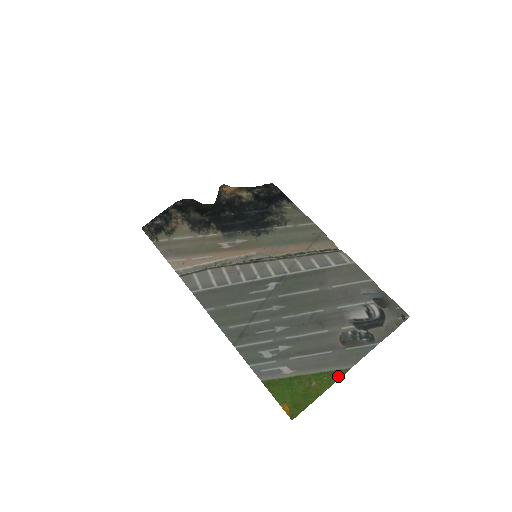
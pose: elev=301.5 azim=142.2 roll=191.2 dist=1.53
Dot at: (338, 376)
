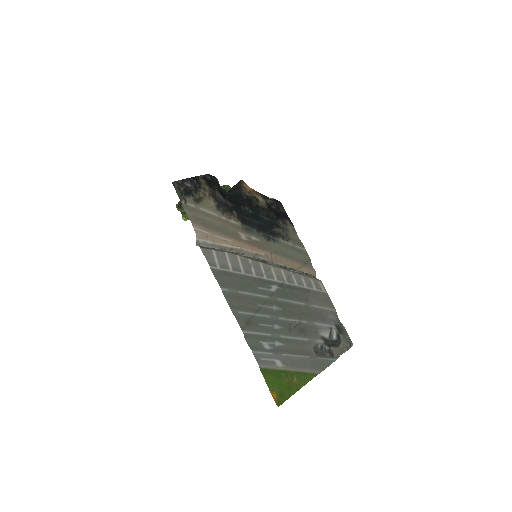
Dot at: (310, 378)
